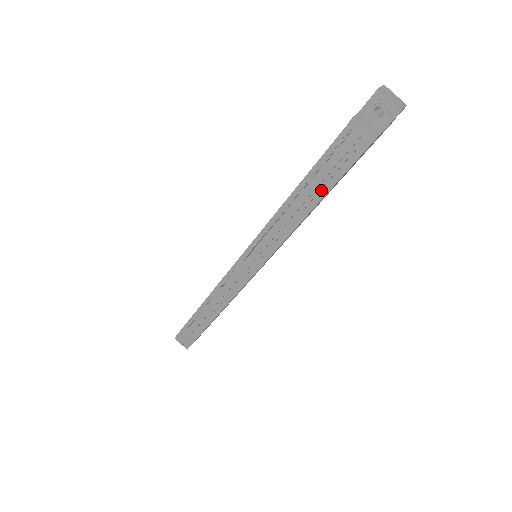
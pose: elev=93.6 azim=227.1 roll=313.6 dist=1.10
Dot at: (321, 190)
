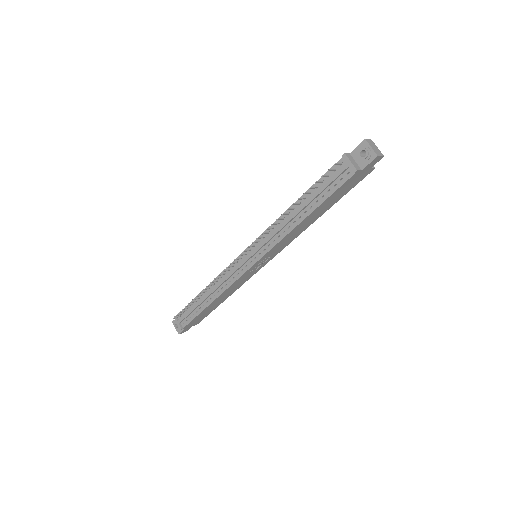
Dot at: (314, 204)
